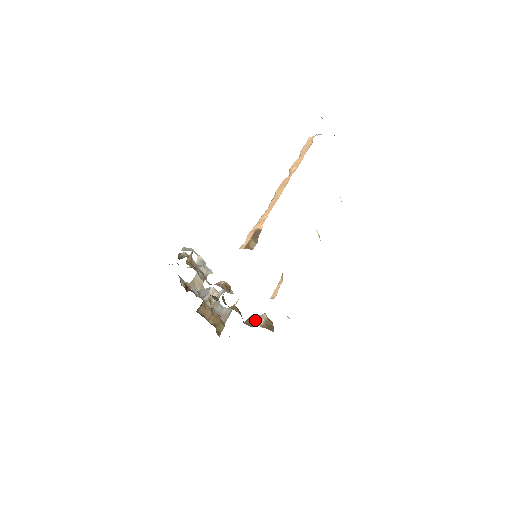
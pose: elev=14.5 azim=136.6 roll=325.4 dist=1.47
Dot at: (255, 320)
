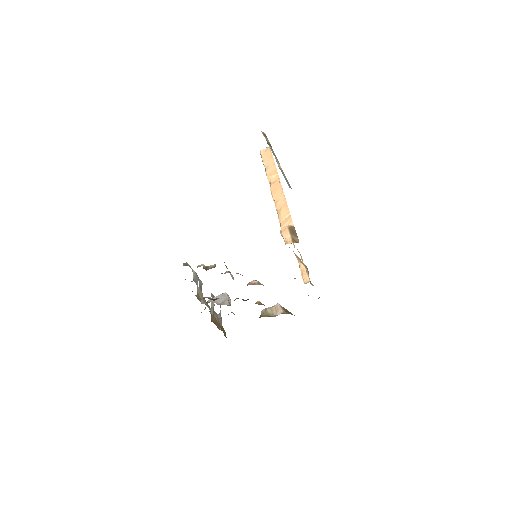
Dot at: (272, 311)
